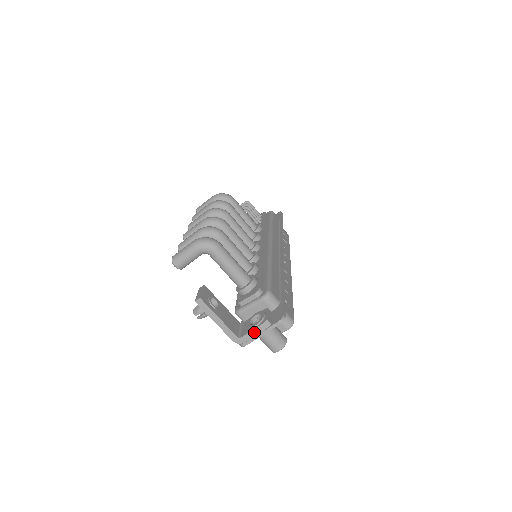
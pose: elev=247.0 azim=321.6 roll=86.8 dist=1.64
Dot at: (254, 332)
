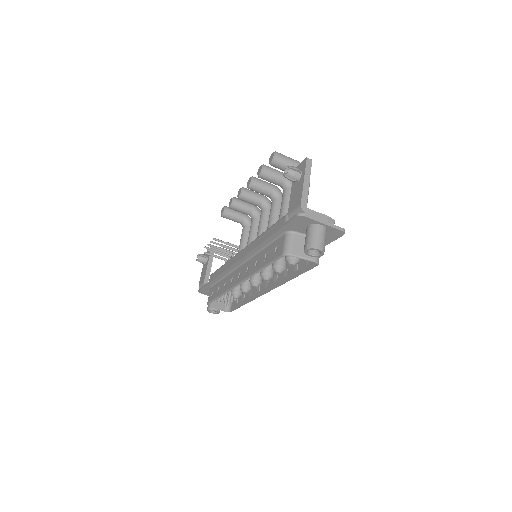
Dot at: (320, 216)
